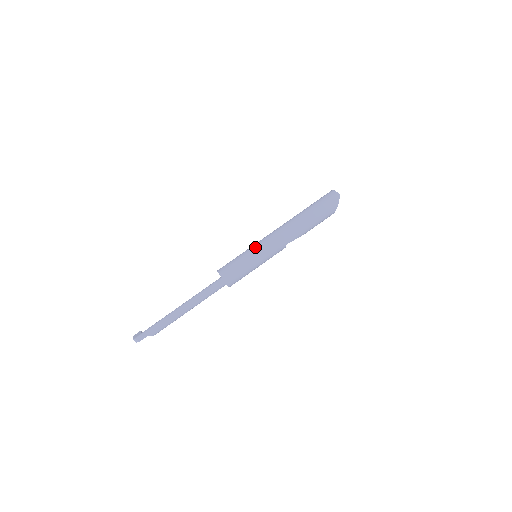
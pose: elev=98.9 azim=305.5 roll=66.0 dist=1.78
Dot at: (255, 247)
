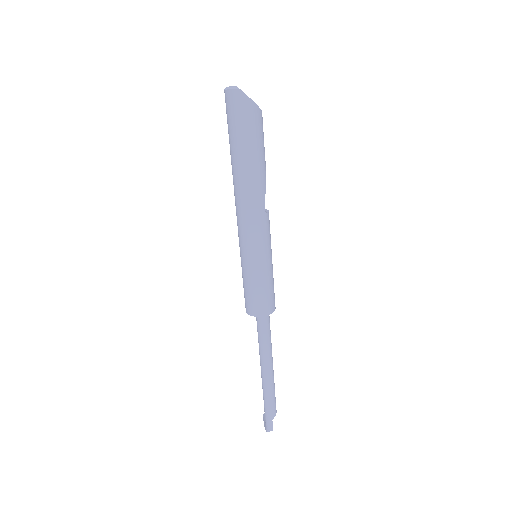
Dot at: (243, 255)
